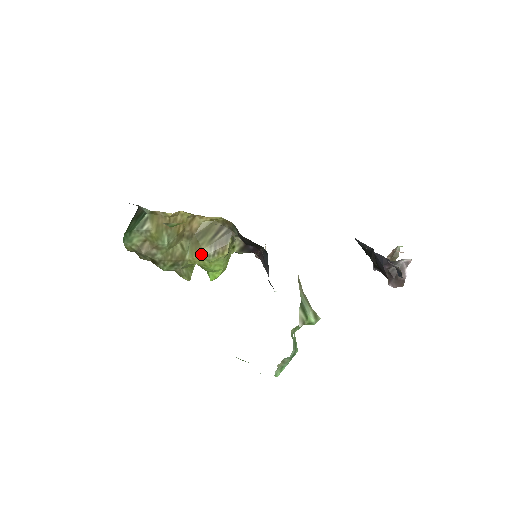
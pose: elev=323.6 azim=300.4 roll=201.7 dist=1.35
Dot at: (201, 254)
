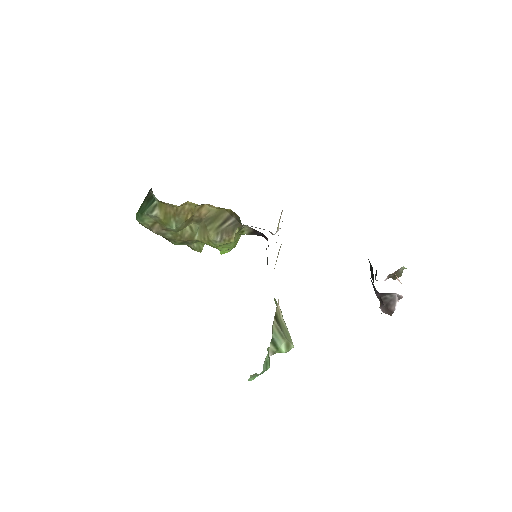
Dot at: (208, 239)
